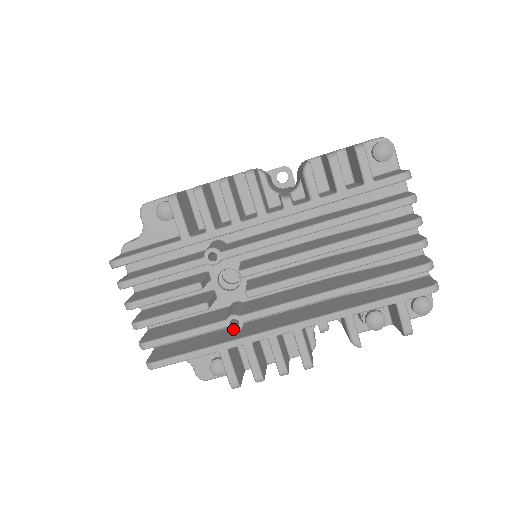
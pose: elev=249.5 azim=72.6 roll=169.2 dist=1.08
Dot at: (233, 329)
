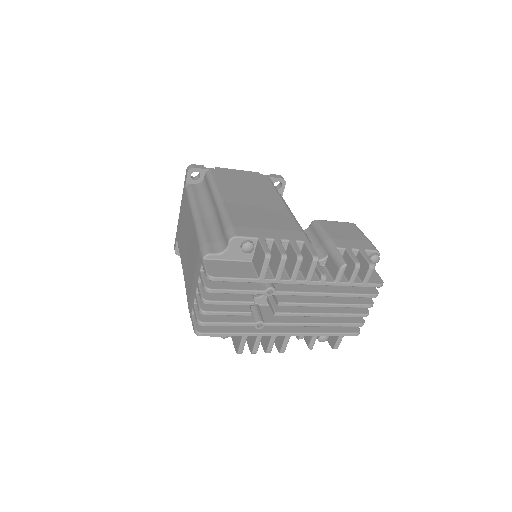
Dot at: (257, 328)
